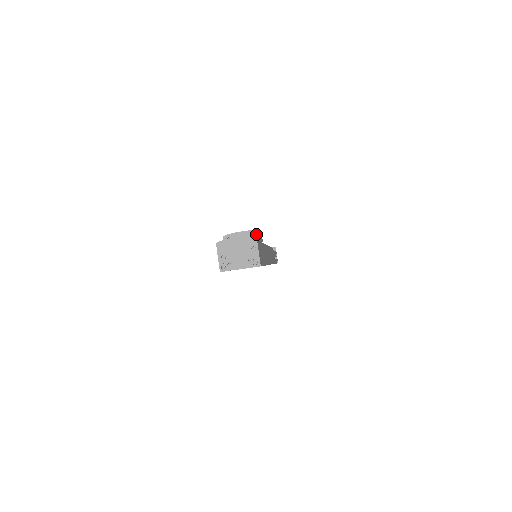
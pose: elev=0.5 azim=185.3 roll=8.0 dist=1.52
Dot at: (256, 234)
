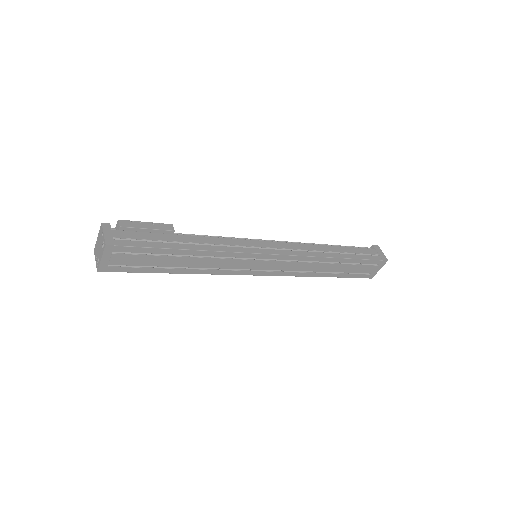
Dot at: (118, 224)
